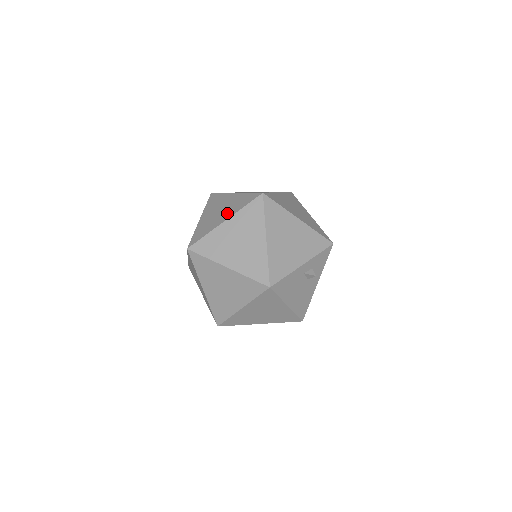
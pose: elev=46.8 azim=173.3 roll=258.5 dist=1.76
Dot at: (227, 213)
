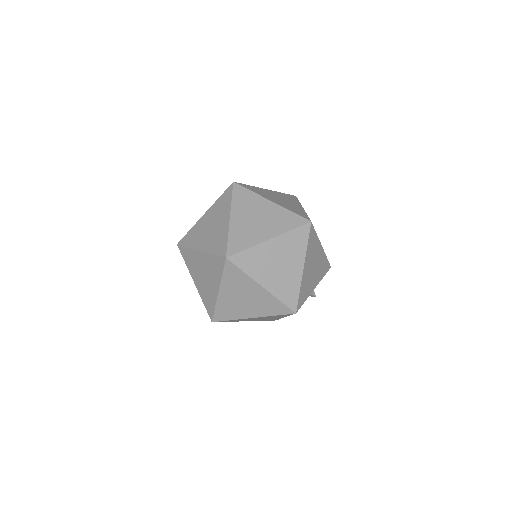
Dot at: (270, 229)
